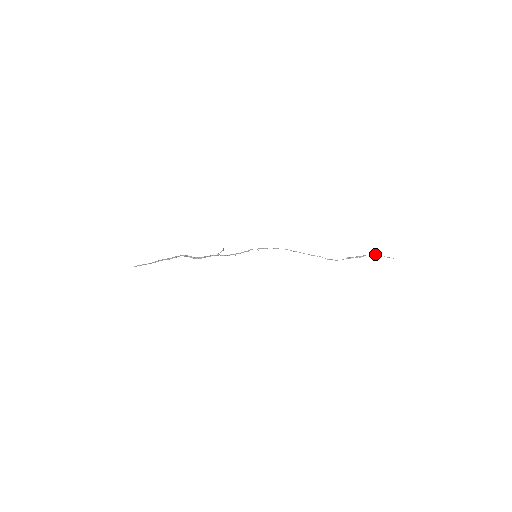
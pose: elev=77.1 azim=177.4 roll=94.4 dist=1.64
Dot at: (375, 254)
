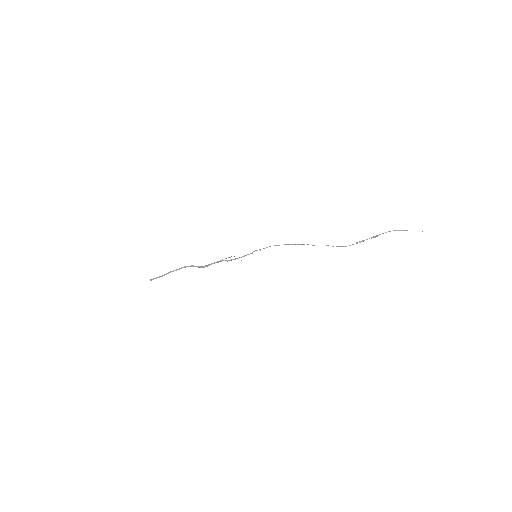
Dot at: (393, 230)
